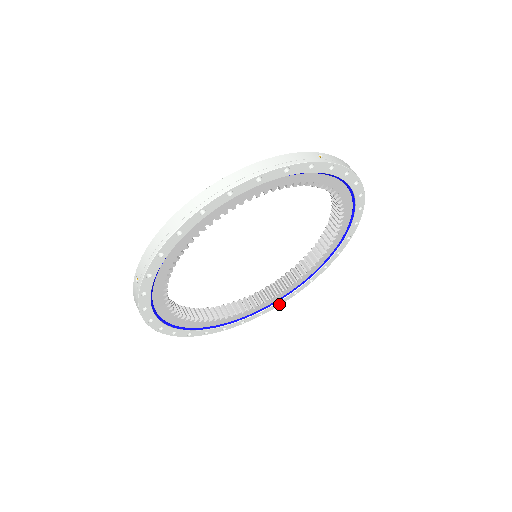
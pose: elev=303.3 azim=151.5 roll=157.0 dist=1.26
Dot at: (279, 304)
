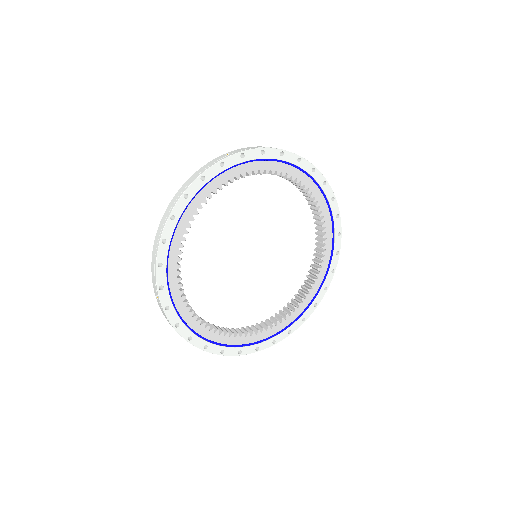
Dot at: (205, 349)
